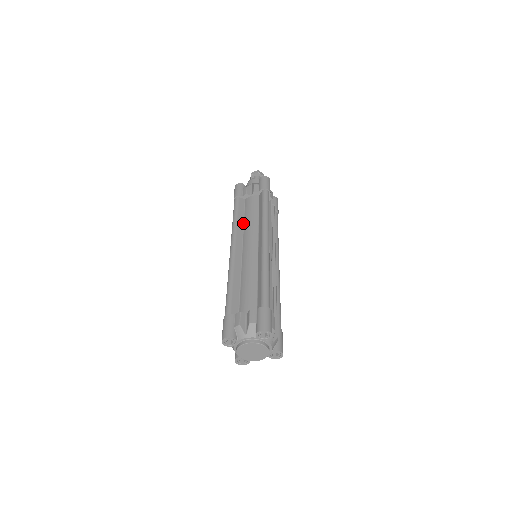
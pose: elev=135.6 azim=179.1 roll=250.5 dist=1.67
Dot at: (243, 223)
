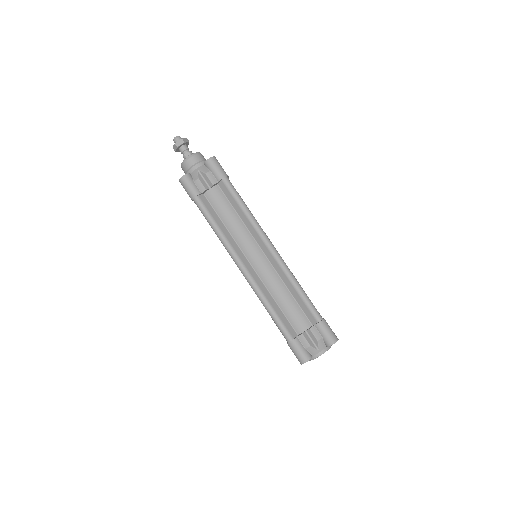
Dot at: (226, 229)
